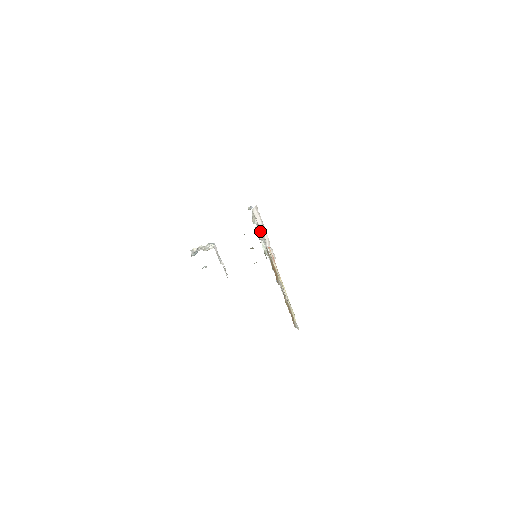
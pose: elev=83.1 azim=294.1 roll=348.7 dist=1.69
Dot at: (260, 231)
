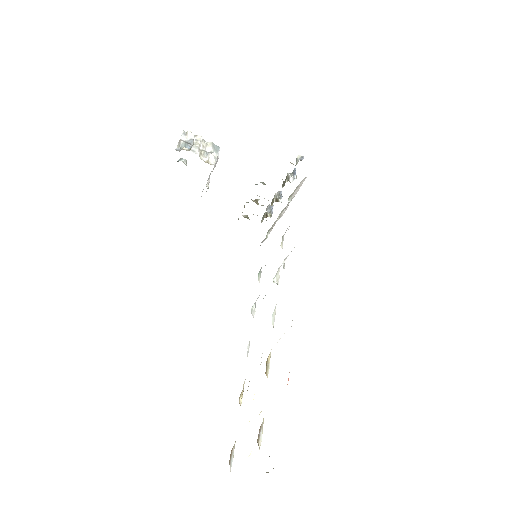
Dot at: occluded
